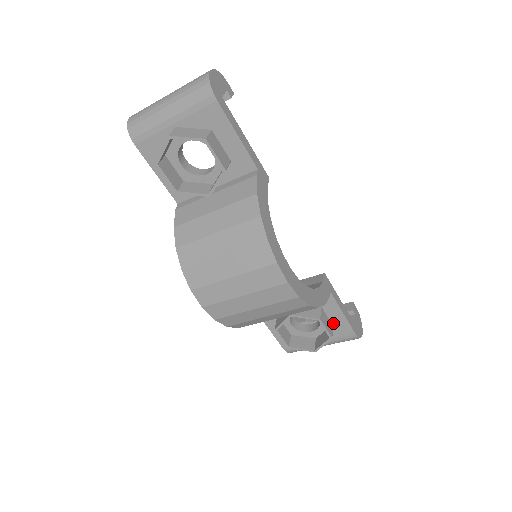
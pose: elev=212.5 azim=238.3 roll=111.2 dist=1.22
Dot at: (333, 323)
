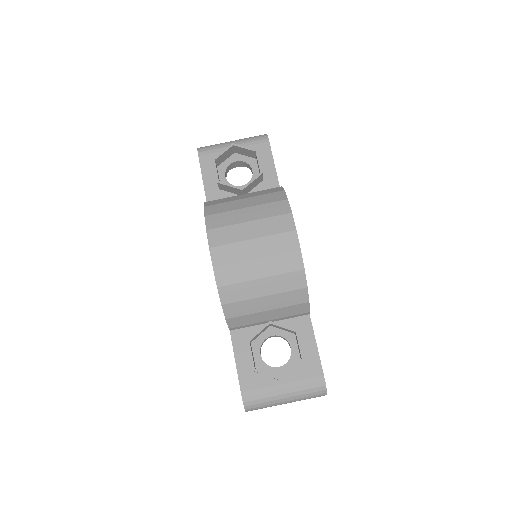
Dot at: (304, 357)
